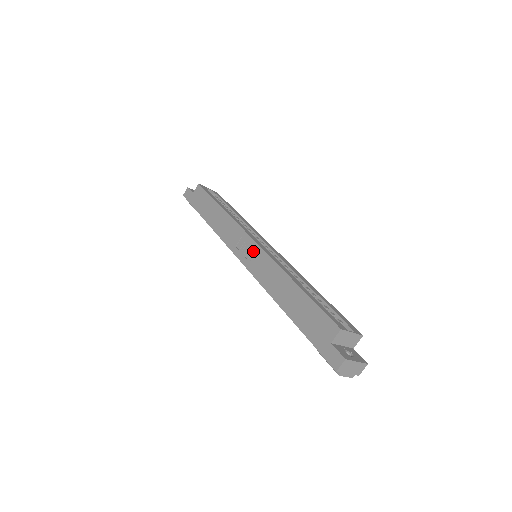
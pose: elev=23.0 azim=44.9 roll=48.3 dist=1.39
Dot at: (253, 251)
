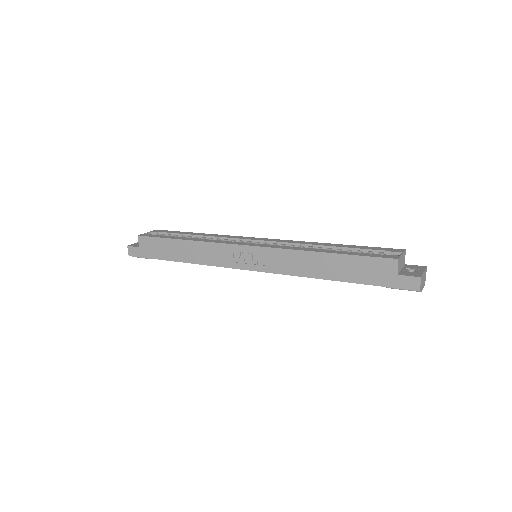
Dot at: (257, 255)
